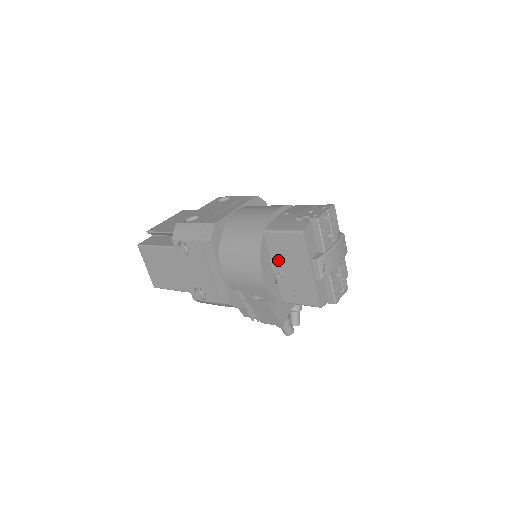
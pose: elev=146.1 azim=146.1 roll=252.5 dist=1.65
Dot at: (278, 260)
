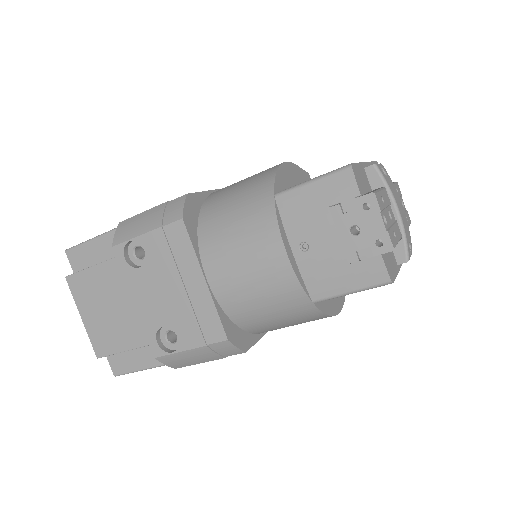
Dot at: occluded
